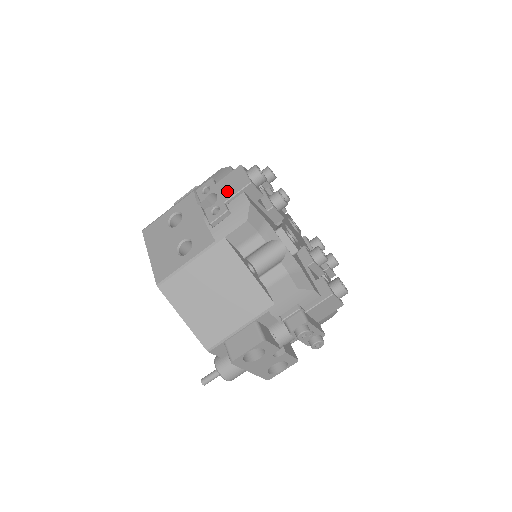
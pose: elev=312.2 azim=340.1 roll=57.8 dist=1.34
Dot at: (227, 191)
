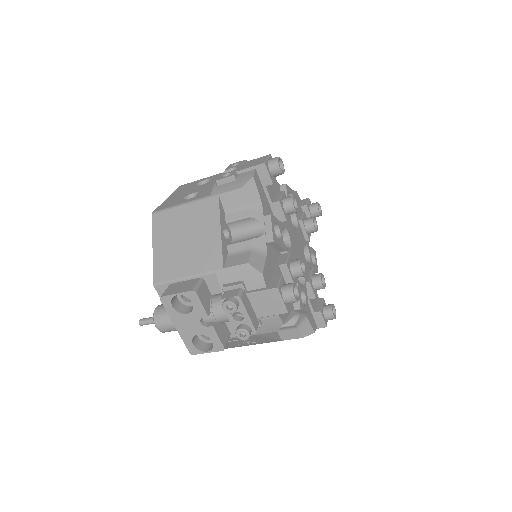
Dot at: (245, 166)
